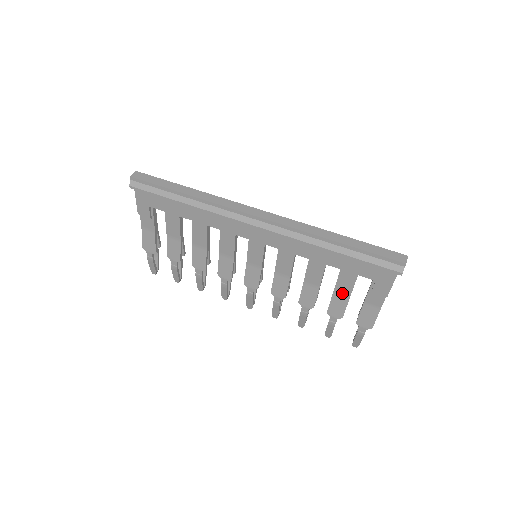
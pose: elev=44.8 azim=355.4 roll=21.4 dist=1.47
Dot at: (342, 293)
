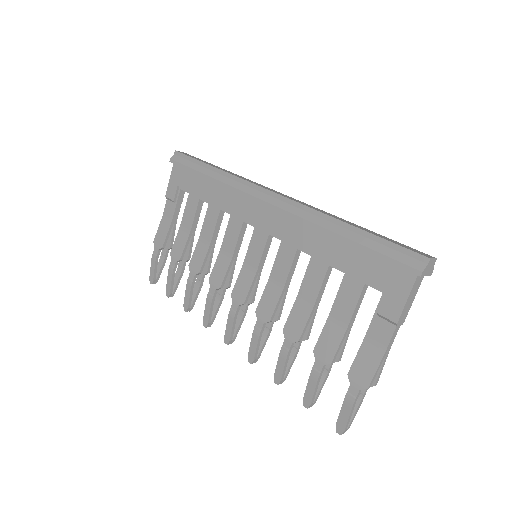
Dot at: (339, 317)
